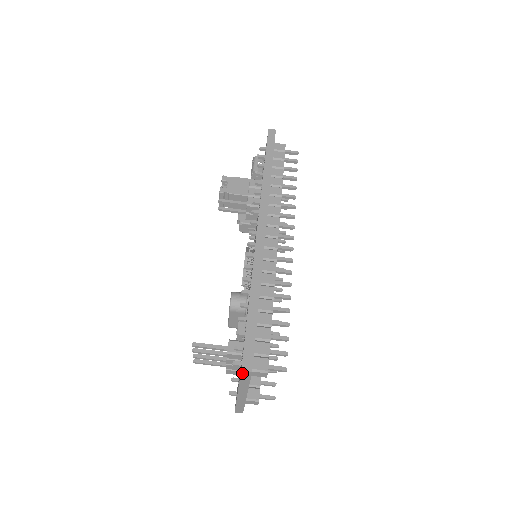
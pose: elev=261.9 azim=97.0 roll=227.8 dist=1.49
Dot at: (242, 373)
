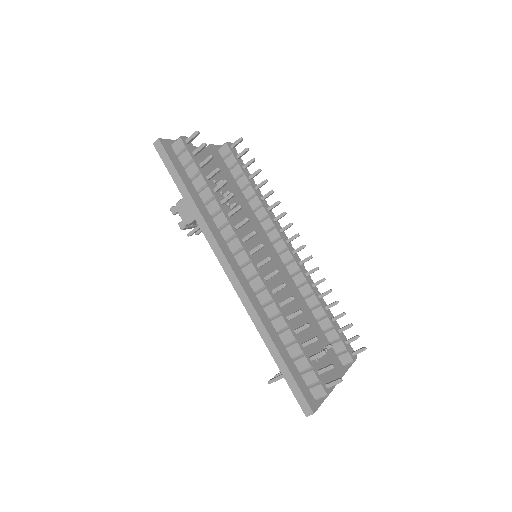
Dot at: (309, 414)
